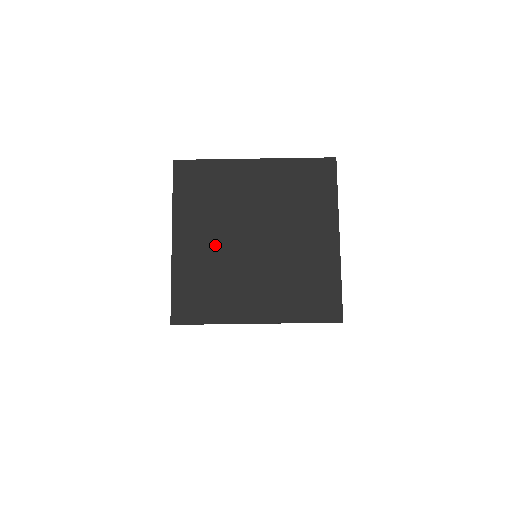
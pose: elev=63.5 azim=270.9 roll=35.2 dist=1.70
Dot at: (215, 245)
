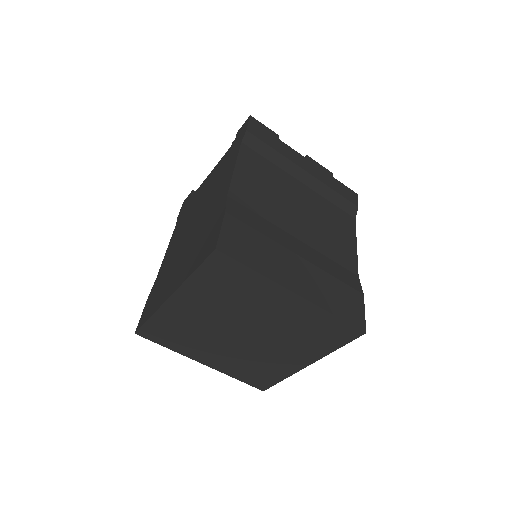
Dot at: (206, 319)
